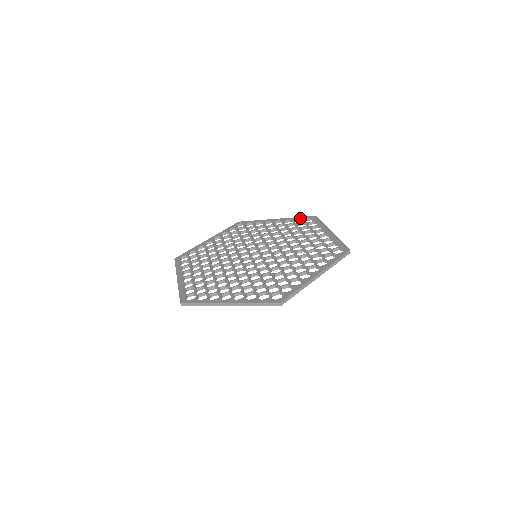
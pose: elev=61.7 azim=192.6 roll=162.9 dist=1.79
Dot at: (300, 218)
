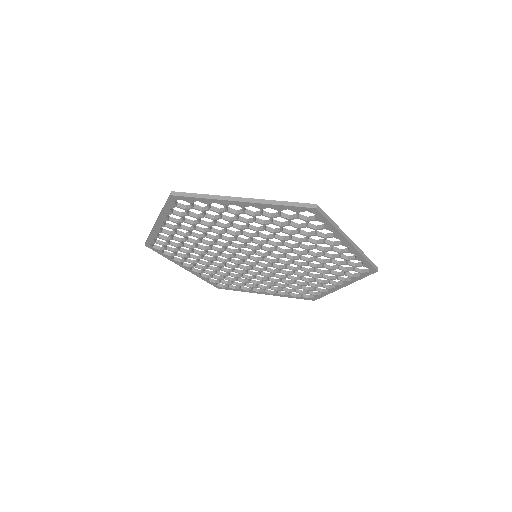
Dot at: occluded
